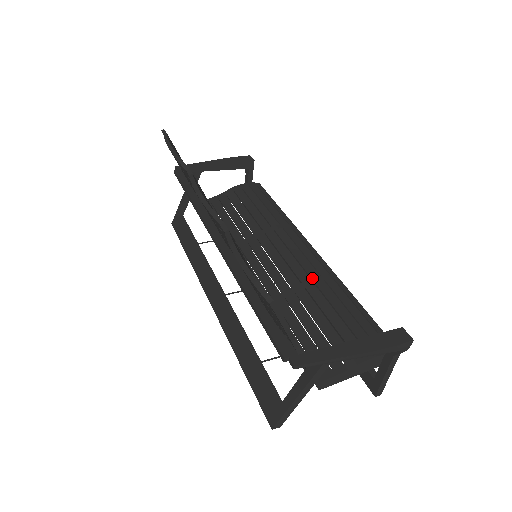
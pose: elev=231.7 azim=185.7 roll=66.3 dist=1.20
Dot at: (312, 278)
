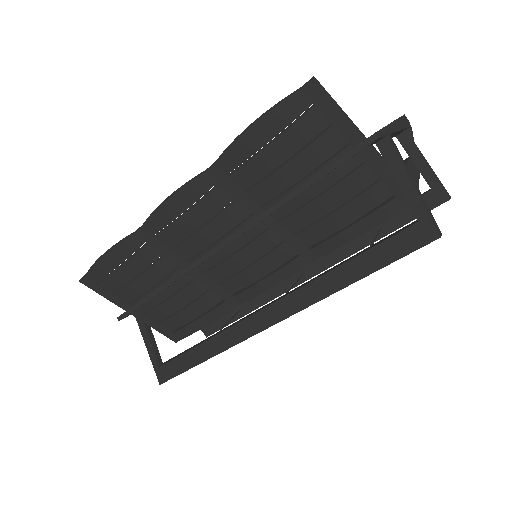
Dot at: occluded
